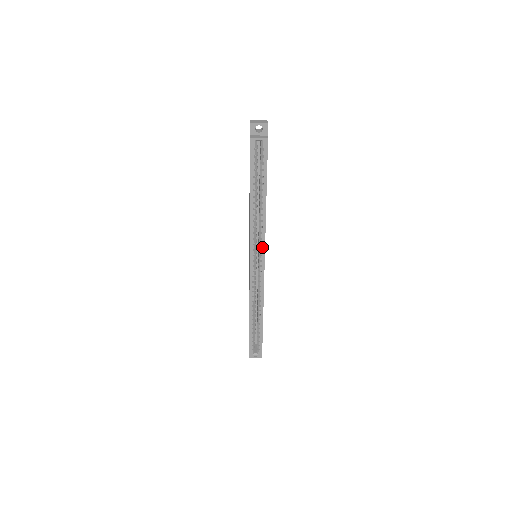
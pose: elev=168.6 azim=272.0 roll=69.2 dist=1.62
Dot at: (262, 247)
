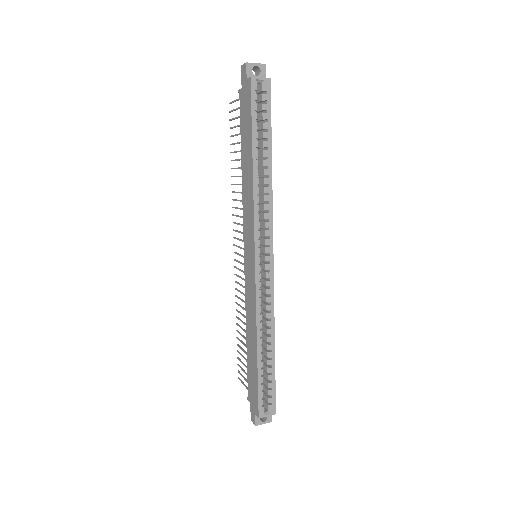
Dot at: (269, 233)
